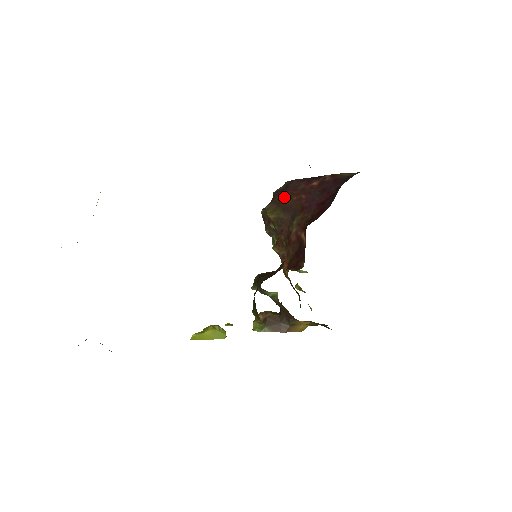
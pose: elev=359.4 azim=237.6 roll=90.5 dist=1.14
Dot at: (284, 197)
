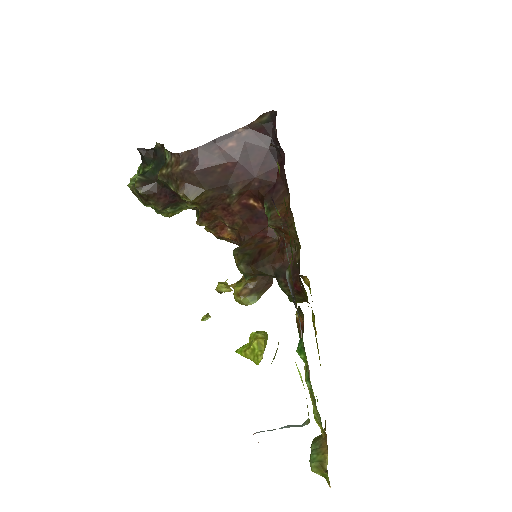
Dot at: (203, 174)
